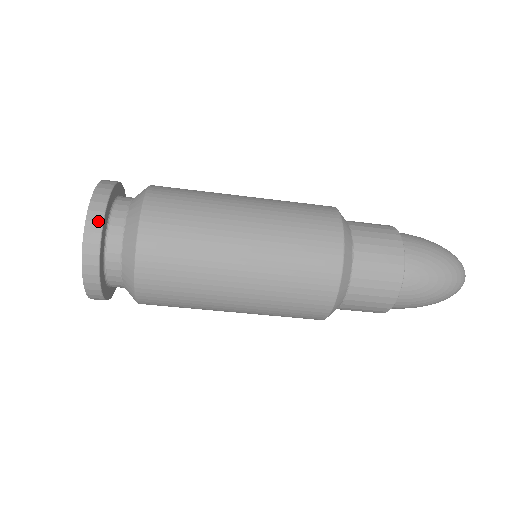
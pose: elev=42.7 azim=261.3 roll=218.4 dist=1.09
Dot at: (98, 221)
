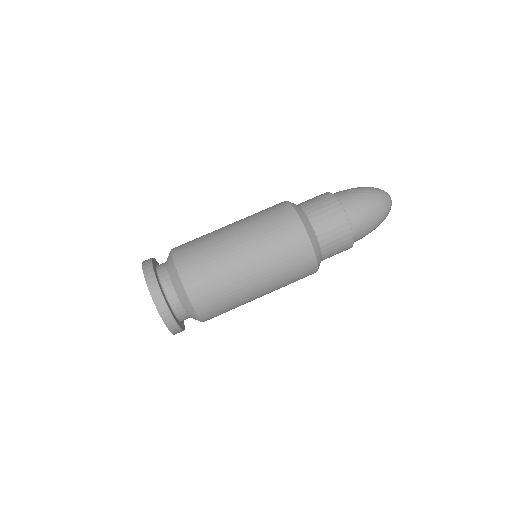
Dot at: (152, 277)
